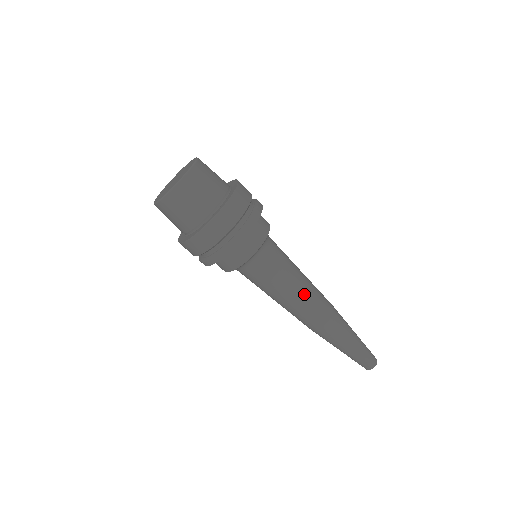
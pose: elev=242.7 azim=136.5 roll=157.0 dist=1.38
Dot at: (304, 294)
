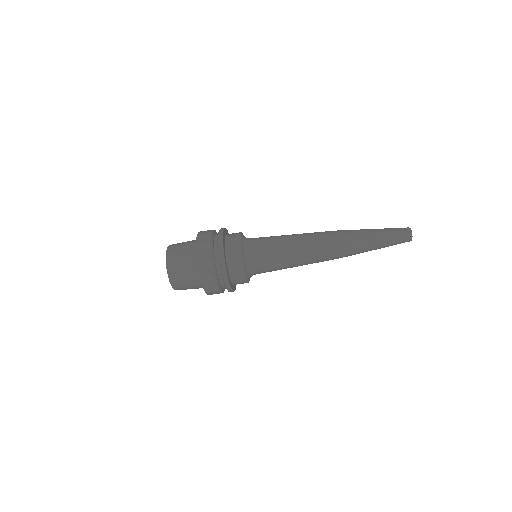
Dot at: (301, 239)
